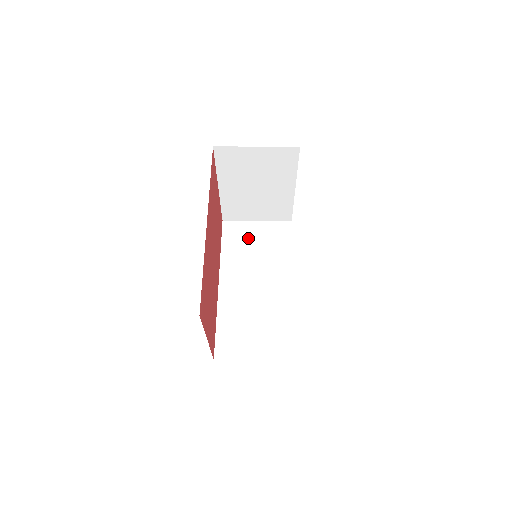
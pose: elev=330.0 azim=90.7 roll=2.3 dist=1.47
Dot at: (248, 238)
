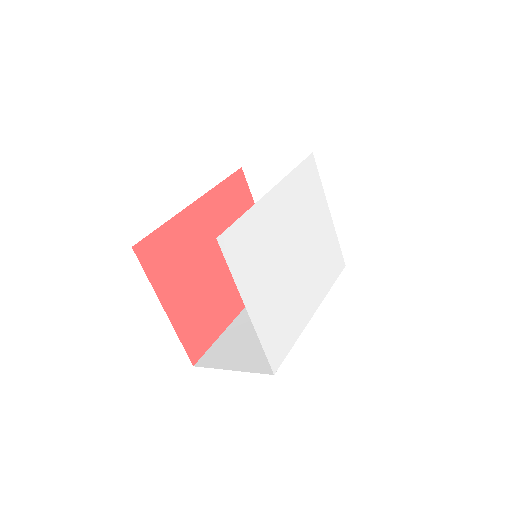
Dot at: occluded
